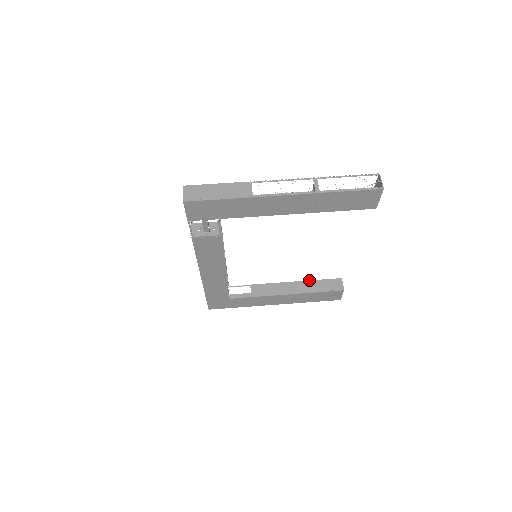
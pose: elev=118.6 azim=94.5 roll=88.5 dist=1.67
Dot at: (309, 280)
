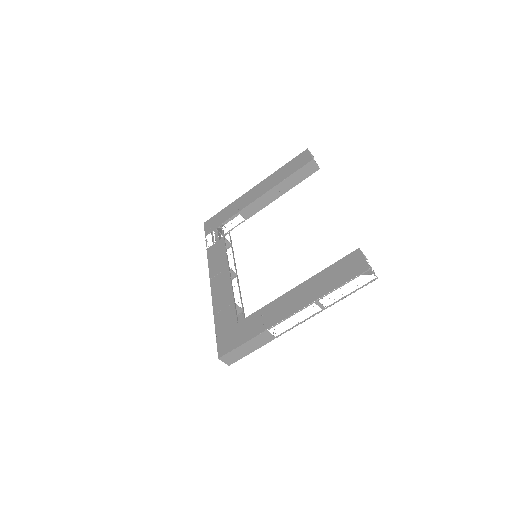
Dot at: (285, 179)
